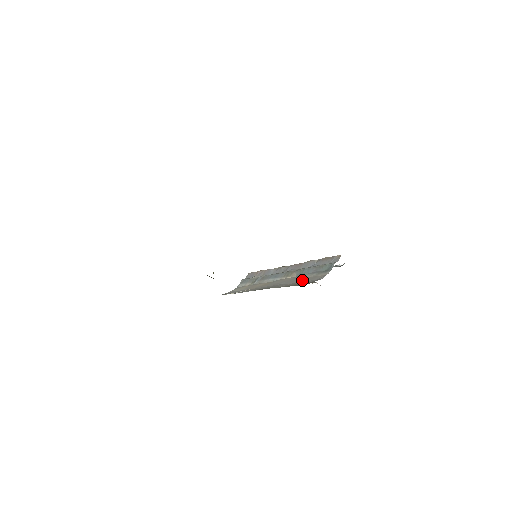
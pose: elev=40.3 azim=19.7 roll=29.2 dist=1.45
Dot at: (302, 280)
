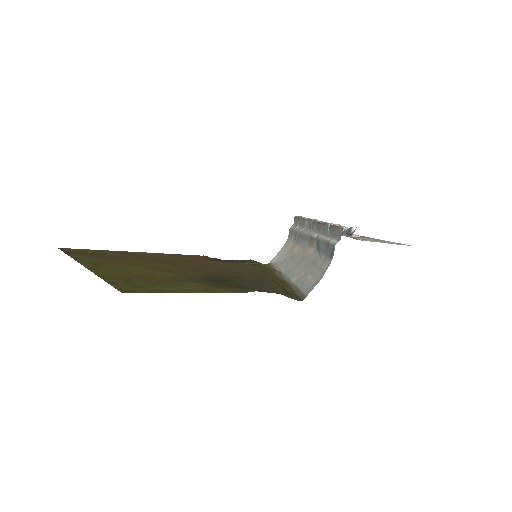
Dot at: (312, 268)
